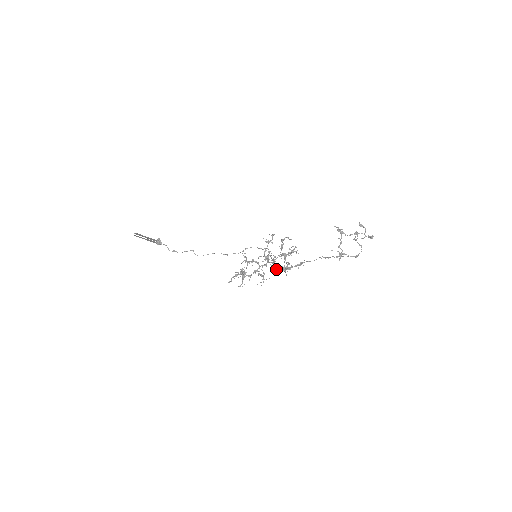
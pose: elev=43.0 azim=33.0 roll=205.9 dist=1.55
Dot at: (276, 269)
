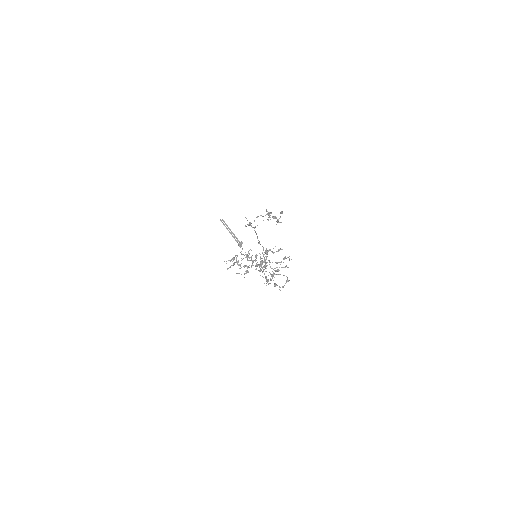
Dot at: (262, 276)
